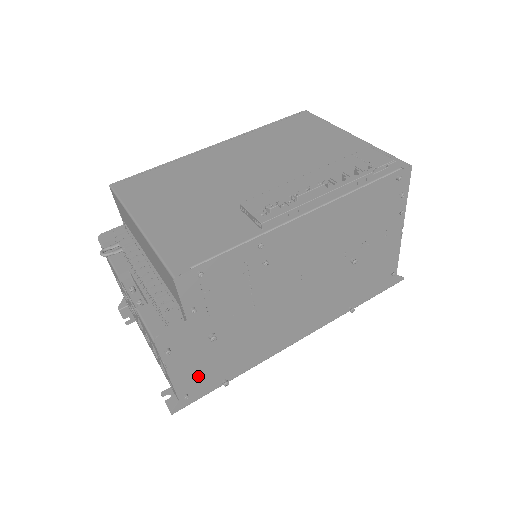
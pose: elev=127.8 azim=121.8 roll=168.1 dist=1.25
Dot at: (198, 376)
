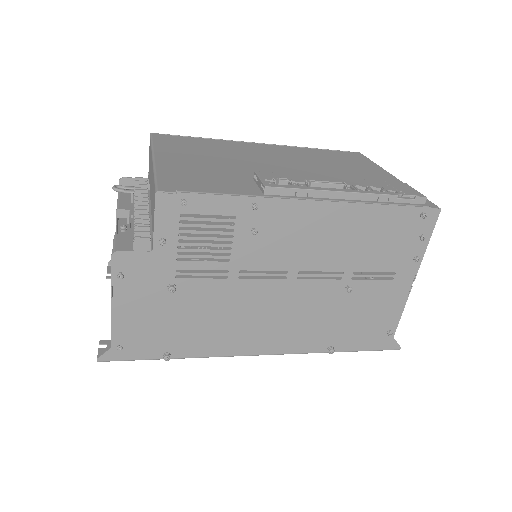
Dot at: (141, 329)
